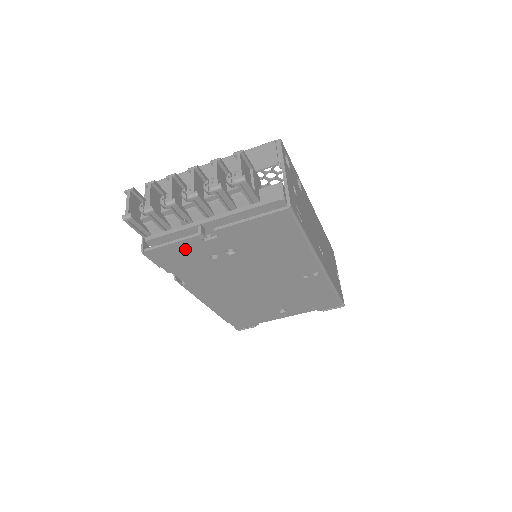
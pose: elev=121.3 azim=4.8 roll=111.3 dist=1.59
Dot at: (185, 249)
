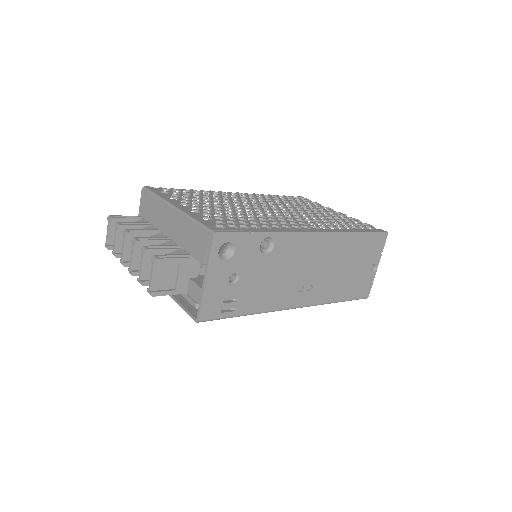
Dot at: occluded
